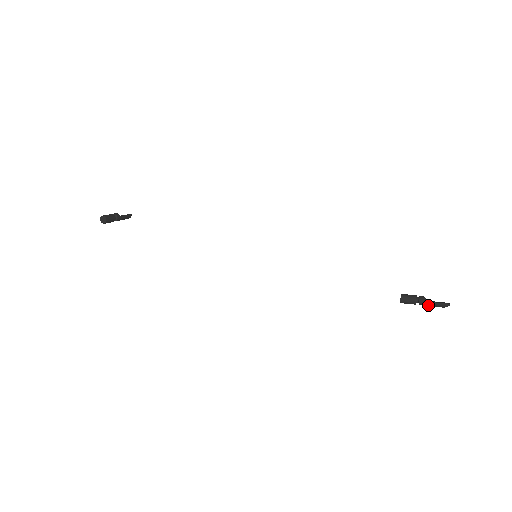
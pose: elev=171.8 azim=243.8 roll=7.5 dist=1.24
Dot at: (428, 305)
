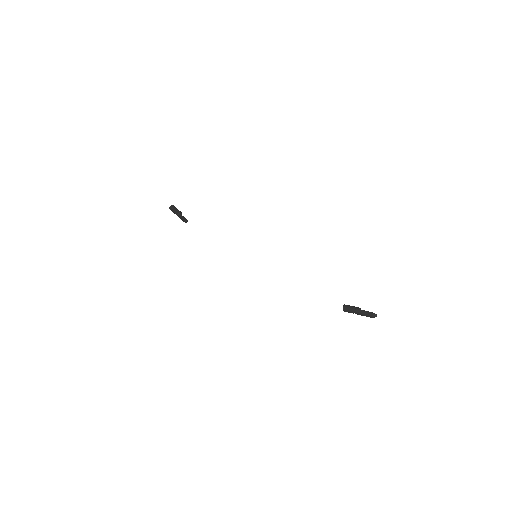
Dot at: (361, 313)
